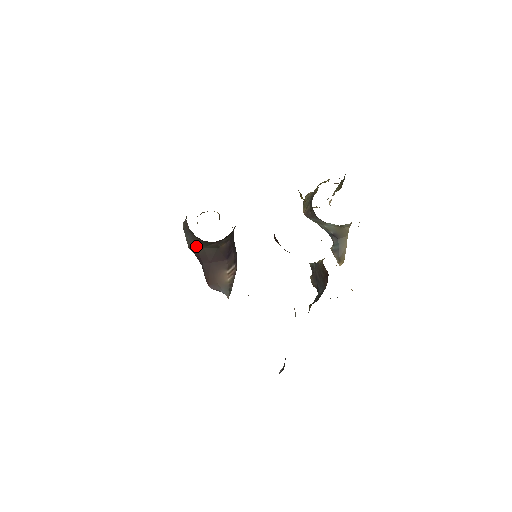
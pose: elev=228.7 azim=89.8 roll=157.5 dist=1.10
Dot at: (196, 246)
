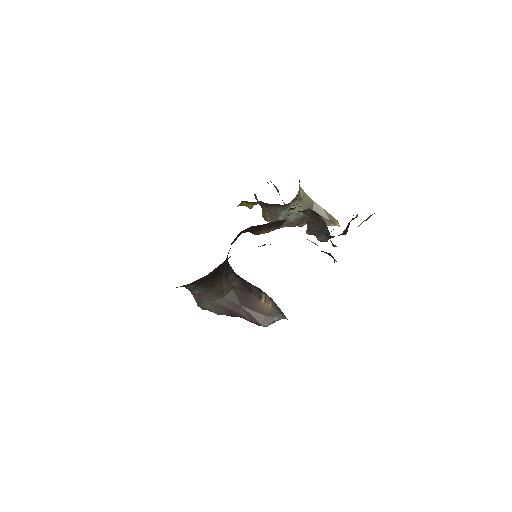
Dot at: (218, 304)
